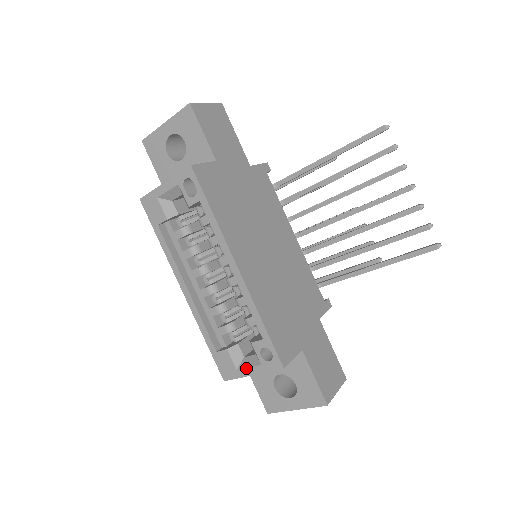
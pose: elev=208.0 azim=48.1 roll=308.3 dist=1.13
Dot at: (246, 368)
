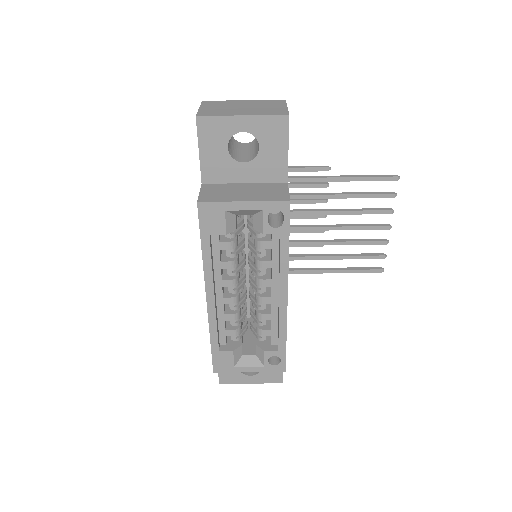
Dot at: (246, 367)
